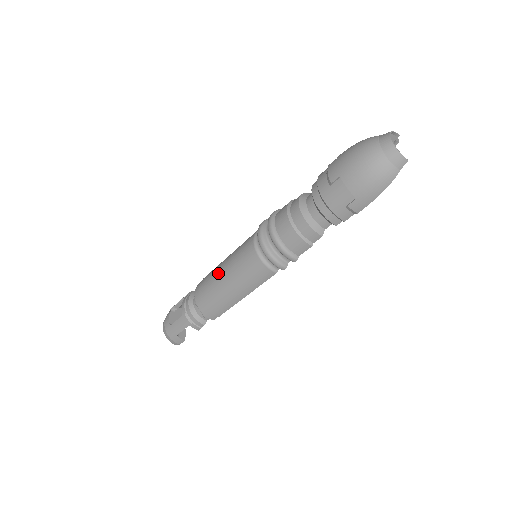
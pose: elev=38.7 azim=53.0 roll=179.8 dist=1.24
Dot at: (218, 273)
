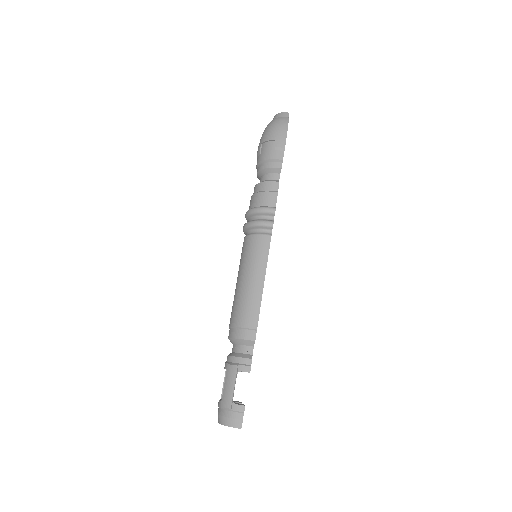
Dot at: (235, 291)
